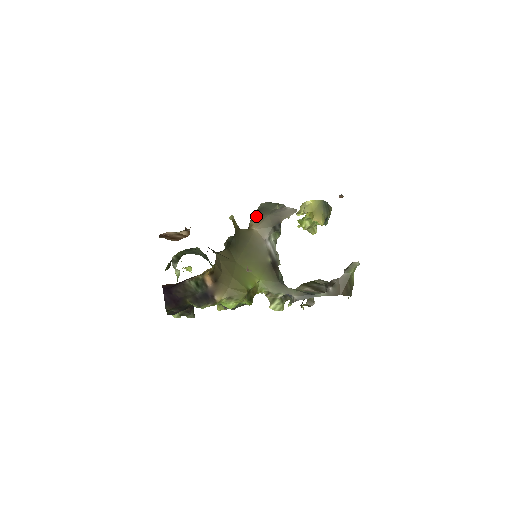
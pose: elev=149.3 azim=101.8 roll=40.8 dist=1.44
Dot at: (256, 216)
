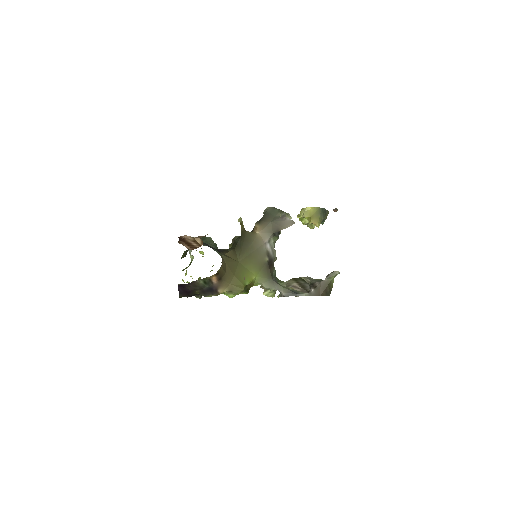
Dot at: (261, 220)
